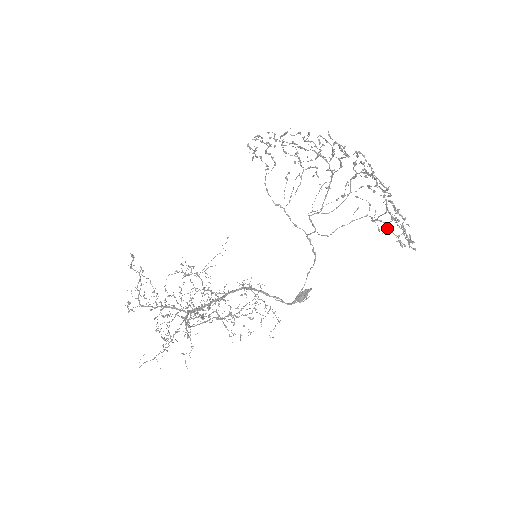
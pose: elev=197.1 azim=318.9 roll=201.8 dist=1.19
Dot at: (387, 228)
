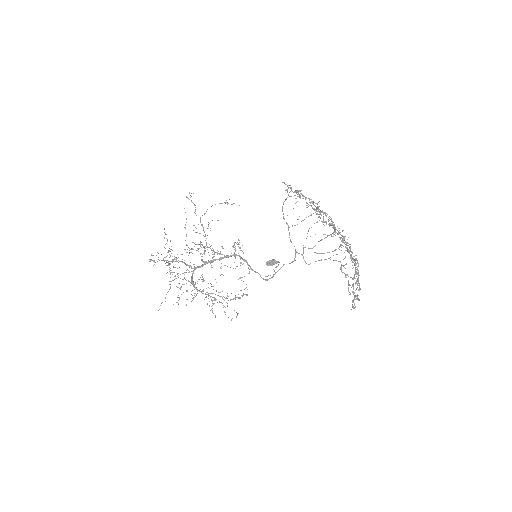
Dot at: occluded
